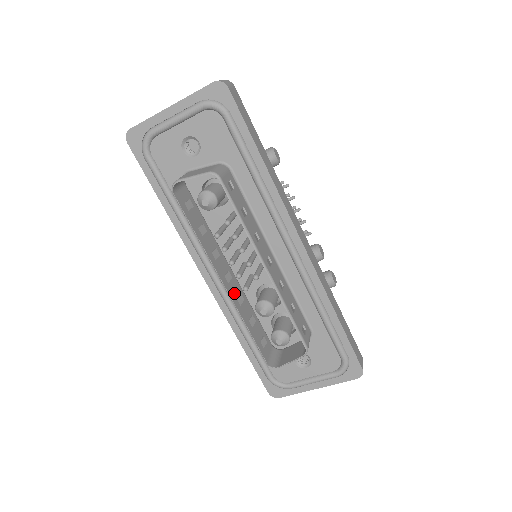
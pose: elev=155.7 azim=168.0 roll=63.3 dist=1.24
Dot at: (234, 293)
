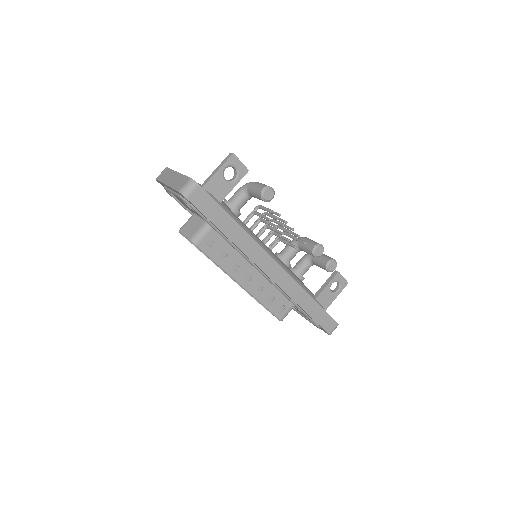
Dot at: occluded
